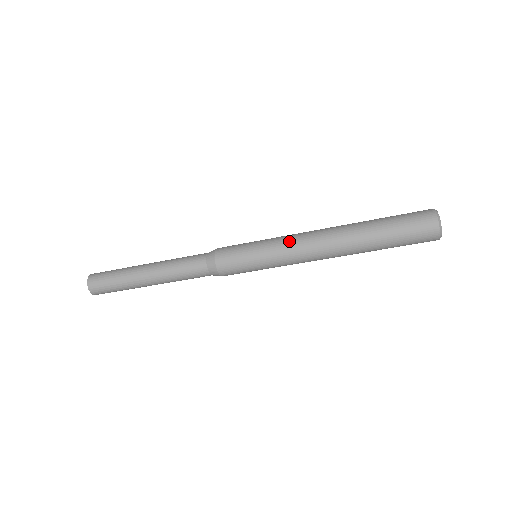
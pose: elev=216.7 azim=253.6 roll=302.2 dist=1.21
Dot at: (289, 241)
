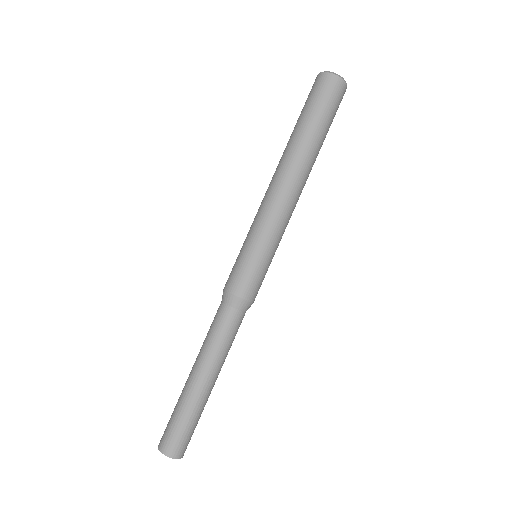
Dot at: (264, 212)
